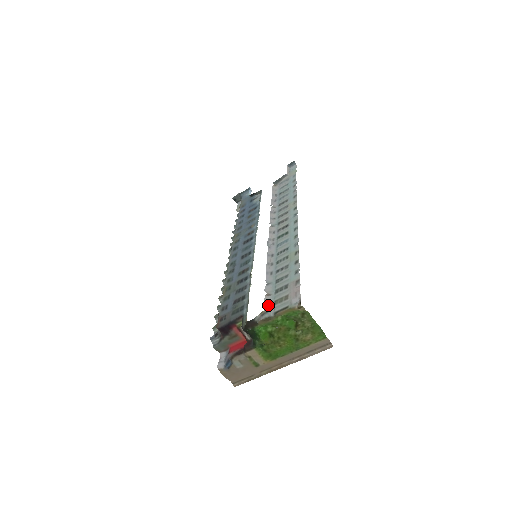
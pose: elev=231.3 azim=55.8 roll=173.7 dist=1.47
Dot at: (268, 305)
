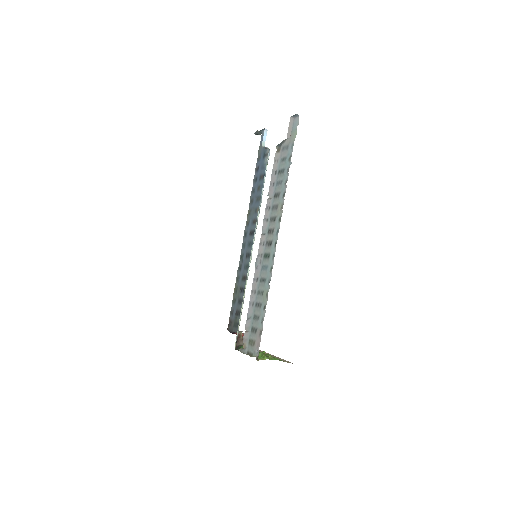
Dot at: (244, 344)
